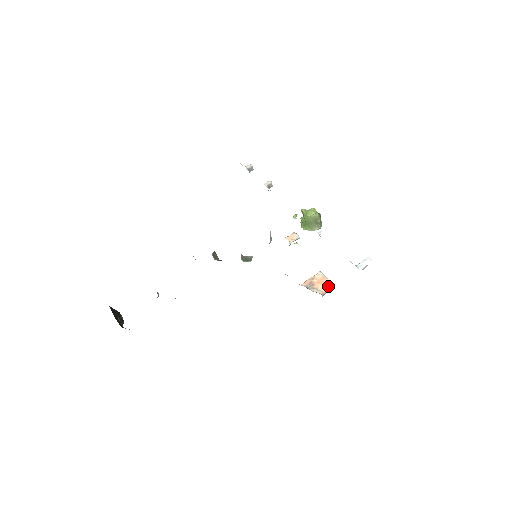
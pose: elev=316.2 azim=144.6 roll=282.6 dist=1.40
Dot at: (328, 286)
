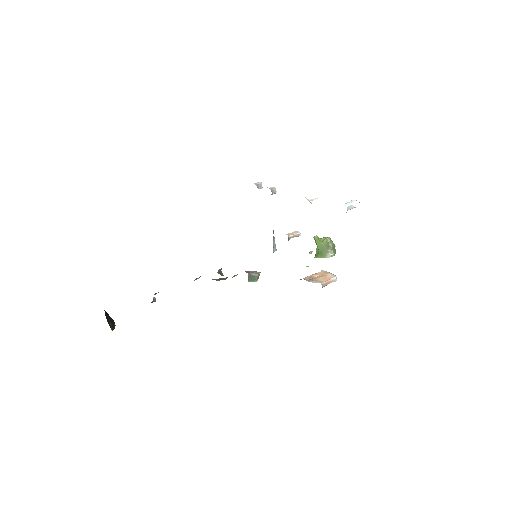
Dot at: (329, 278)
